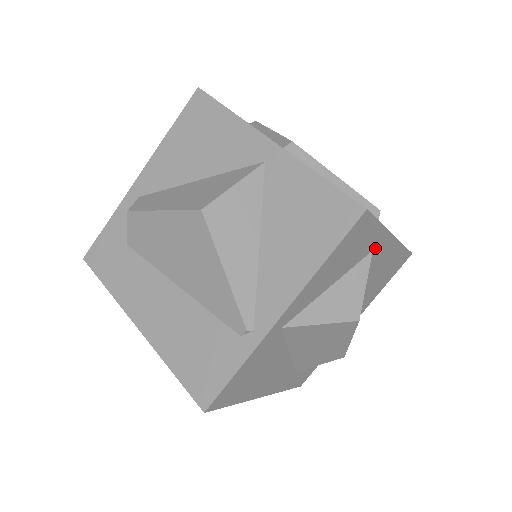
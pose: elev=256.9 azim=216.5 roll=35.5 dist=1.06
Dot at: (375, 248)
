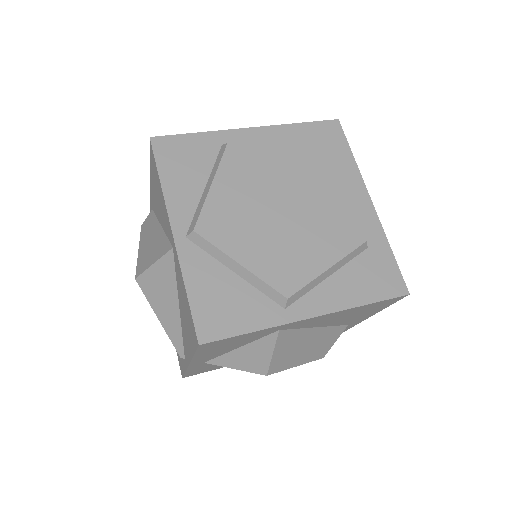
Dot at: (282, 328)
